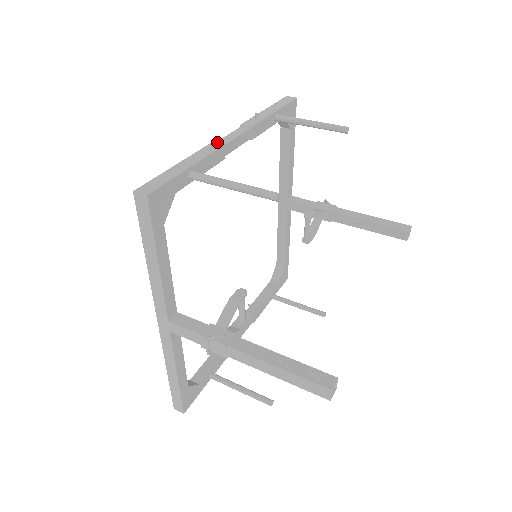
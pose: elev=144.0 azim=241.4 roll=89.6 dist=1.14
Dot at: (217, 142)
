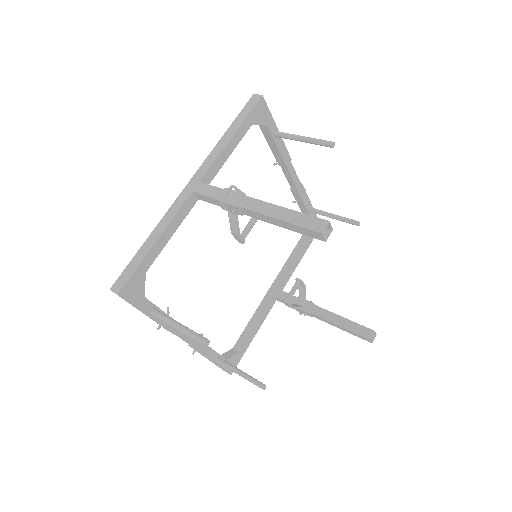
Dot at: occluded
